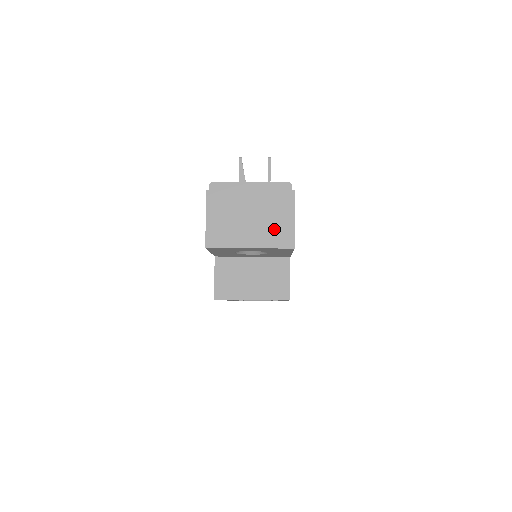
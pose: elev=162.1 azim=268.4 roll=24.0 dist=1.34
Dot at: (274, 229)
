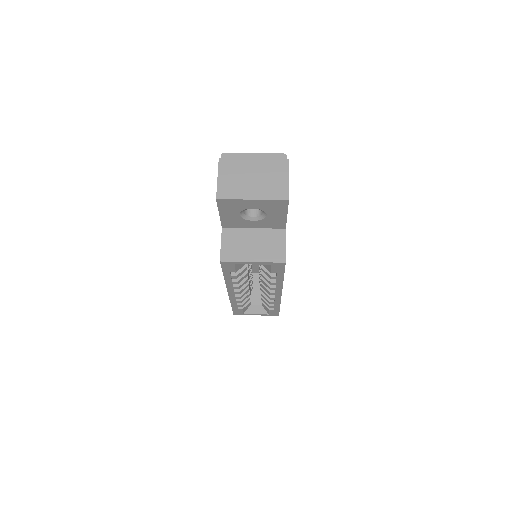
Dot at: (272, 186)
